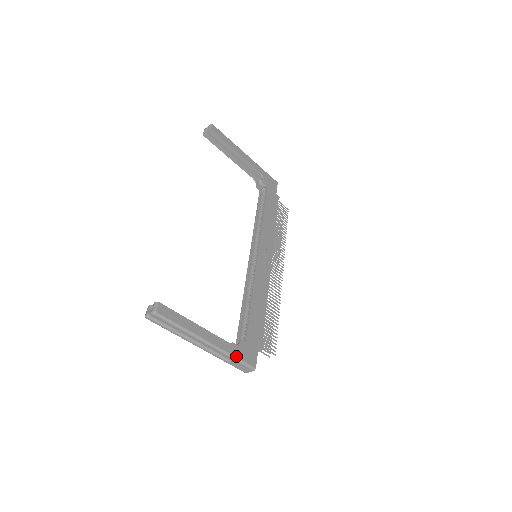
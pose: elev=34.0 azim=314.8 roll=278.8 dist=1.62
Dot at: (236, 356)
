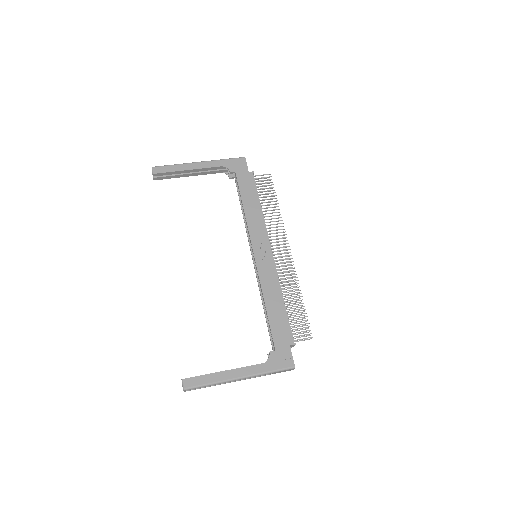
Dot at: (271, 370)
